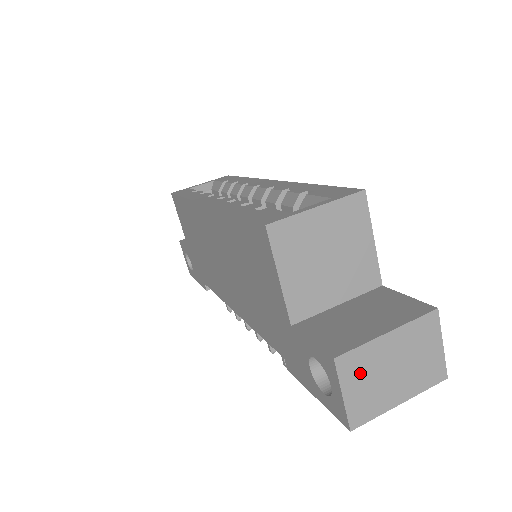
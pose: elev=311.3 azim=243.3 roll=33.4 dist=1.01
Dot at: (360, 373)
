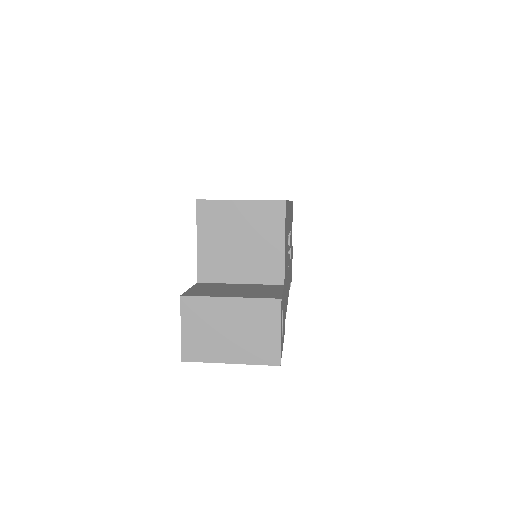
Dot at: (199, 318)
